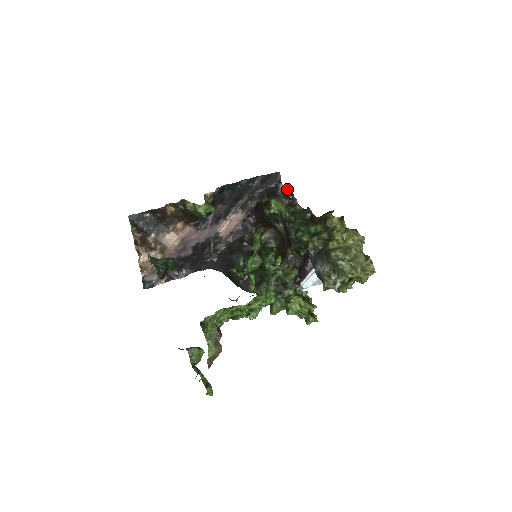
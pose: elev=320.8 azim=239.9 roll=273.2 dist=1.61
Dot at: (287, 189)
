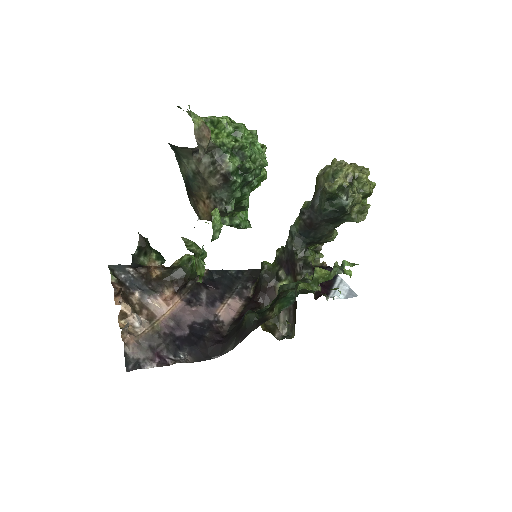
Dot at: occluded
